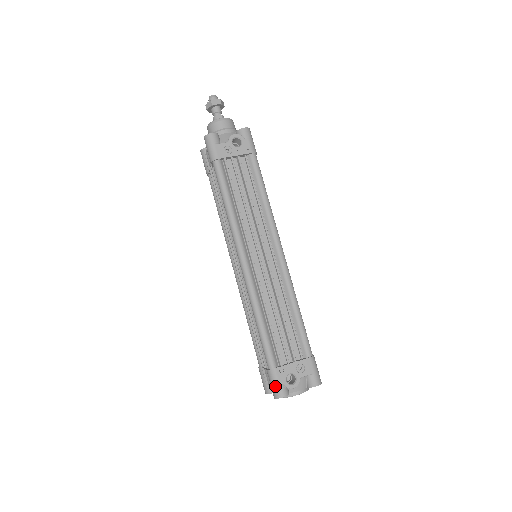
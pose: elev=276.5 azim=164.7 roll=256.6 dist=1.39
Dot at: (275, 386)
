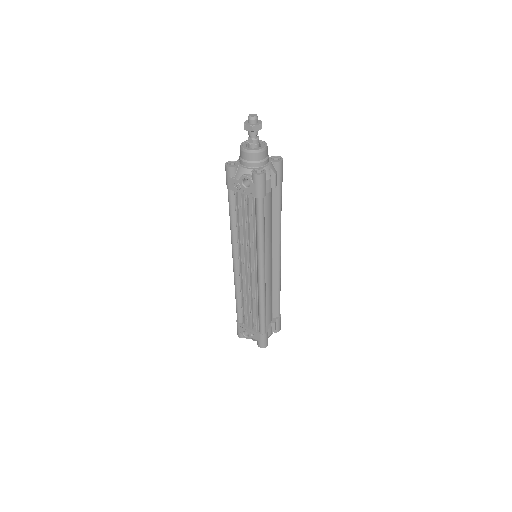
Dot at: (237, 330)
